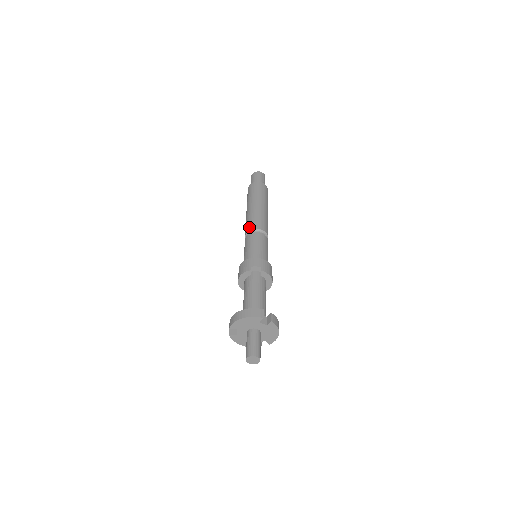
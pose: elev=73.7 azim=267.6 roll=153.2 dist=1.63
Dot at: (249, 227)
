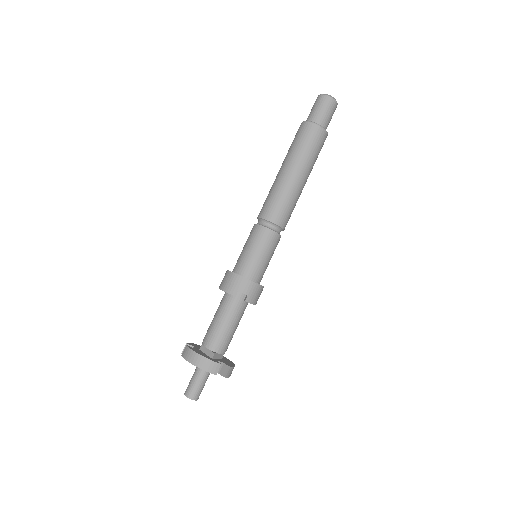
Dot at: (267, 213)
